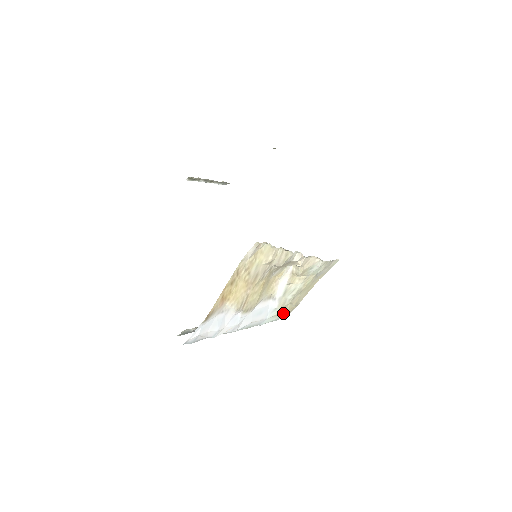
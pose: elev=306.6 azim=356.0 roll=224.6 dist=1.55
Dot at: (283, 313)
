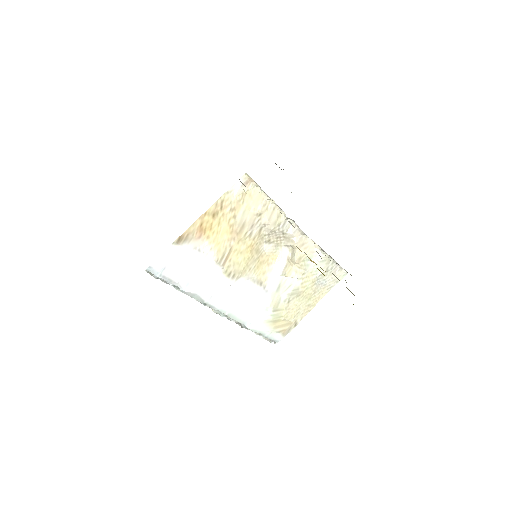
Dot at: (277, 325)
